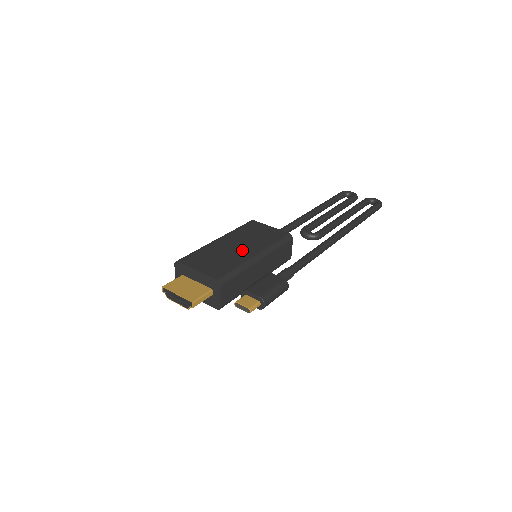
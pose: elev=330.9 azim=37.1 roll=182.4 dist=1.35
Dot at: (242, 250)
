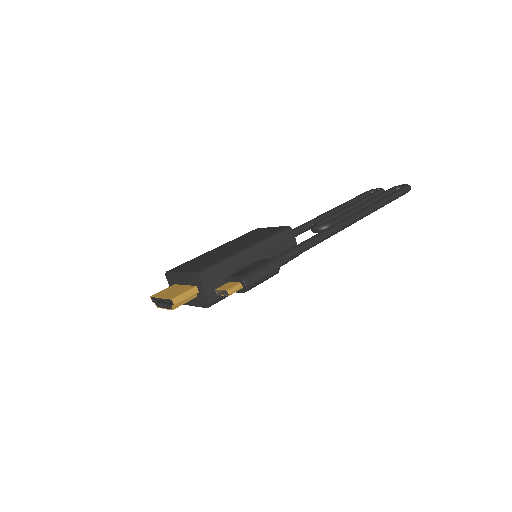
Dot at: (233, 248)
